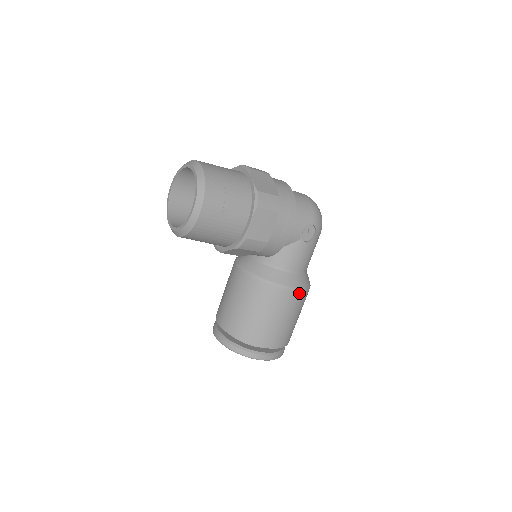
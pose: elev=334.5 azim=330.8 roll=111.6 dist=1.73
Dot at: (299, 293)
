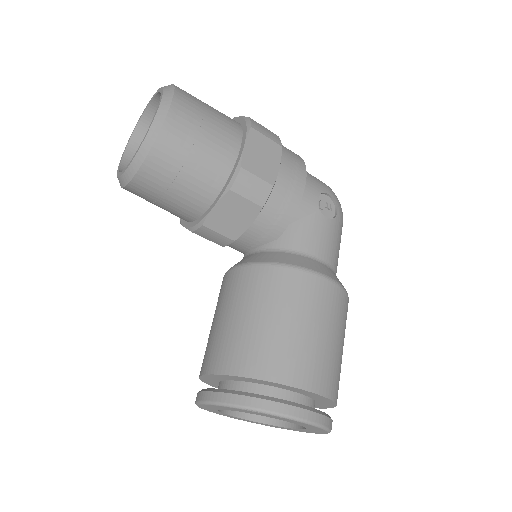
Dot at: (336, 289)
